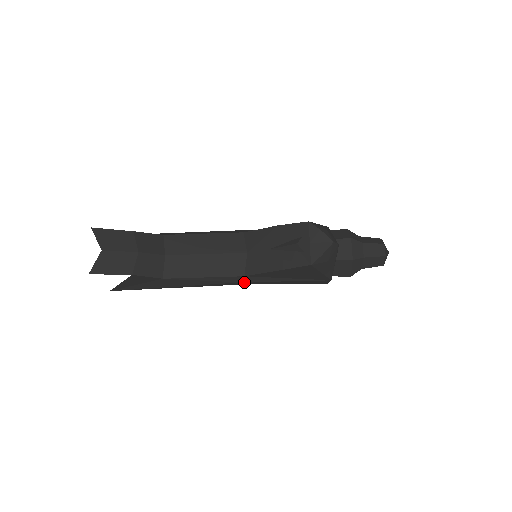
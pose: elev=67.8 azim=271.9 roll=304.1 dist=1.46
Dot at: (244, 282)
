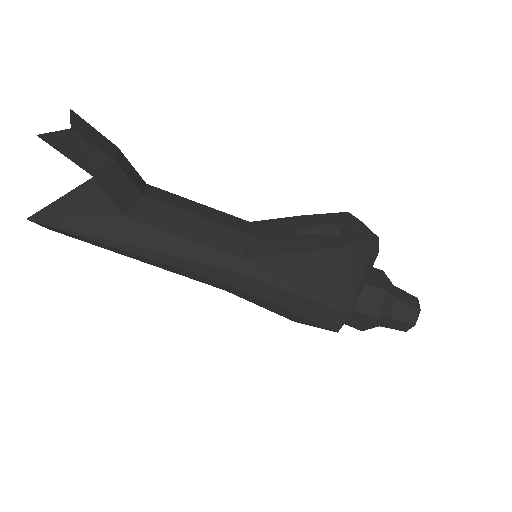
Dot at: (235, 272)
